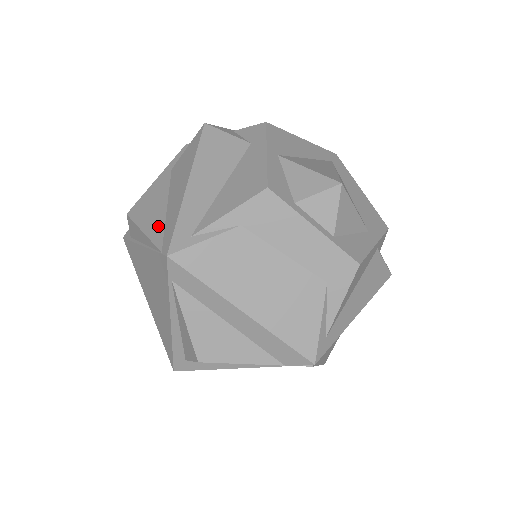
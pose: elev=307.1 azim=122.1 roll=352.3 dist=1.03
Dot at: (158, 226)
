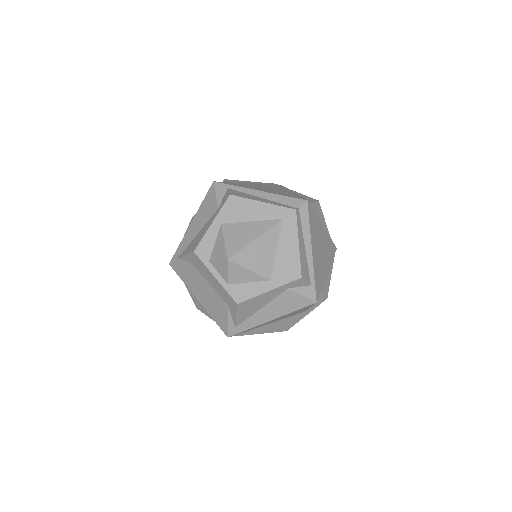
Dot at: occluded
